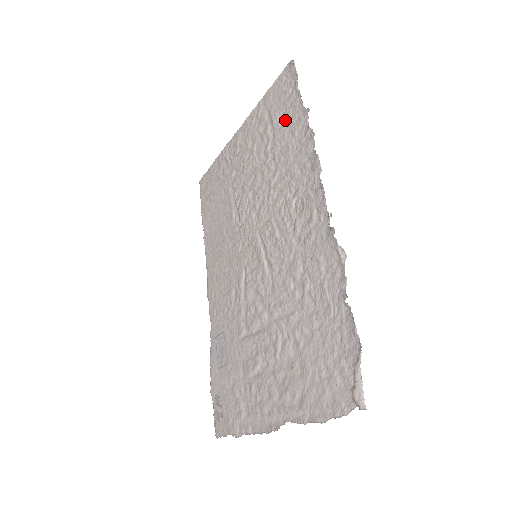
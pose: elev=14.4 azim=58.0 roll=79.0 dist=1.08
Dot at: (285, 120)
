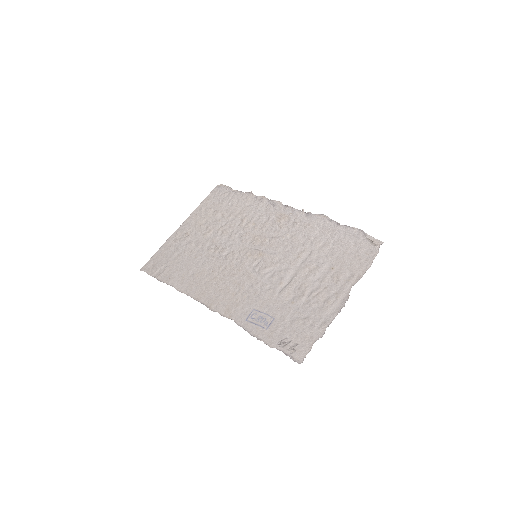
Dot at: (233, 202)
